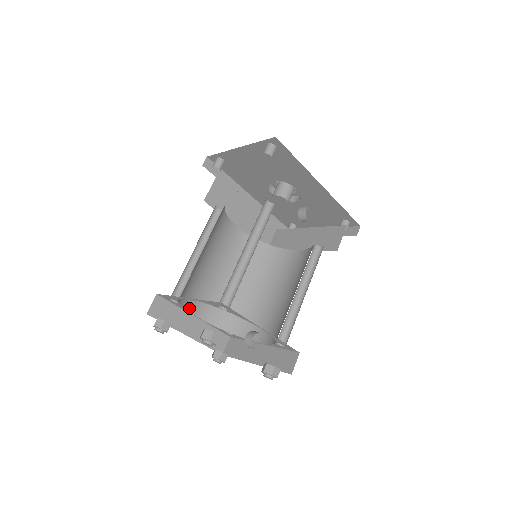
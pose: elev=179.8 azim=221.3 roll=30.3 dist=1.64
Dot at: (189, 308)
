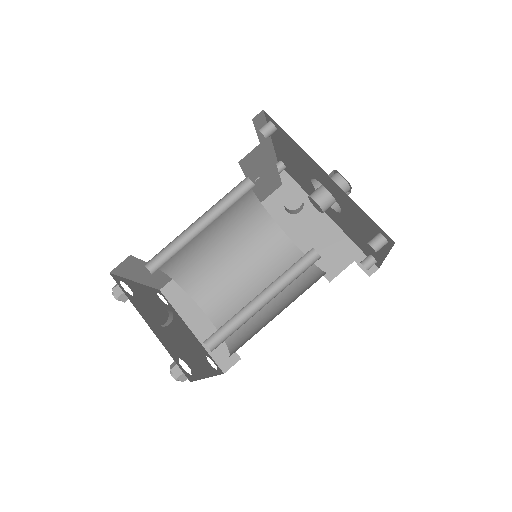
Dot at: (200, 302)
